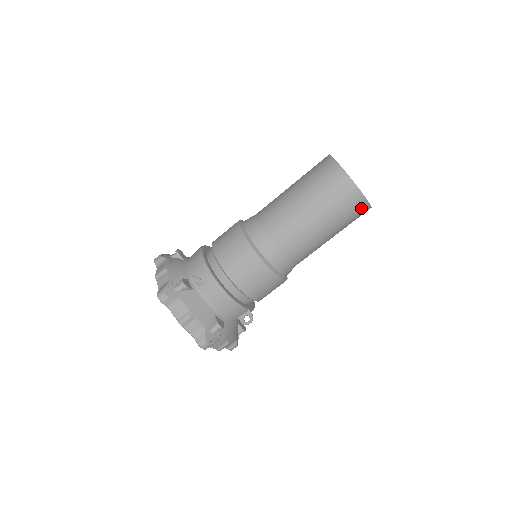
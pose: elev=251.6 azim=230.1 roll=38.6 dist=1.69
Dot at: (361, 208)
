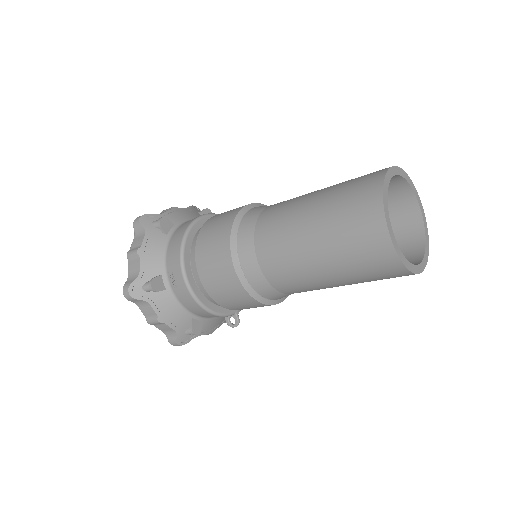
Dot at: (404, 275)
